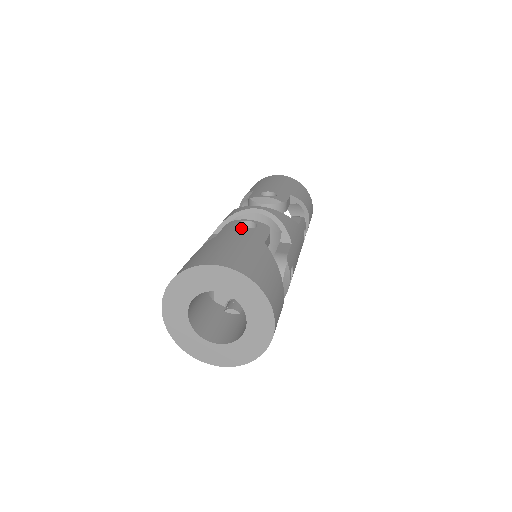
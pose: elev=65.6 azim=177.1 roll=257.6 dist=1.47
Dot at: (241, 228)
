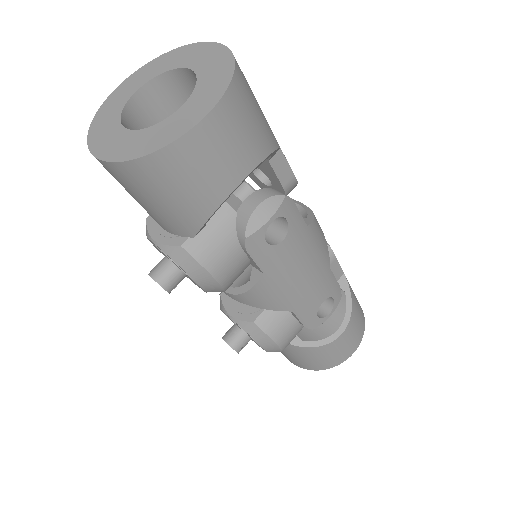
Dot at: occluded
